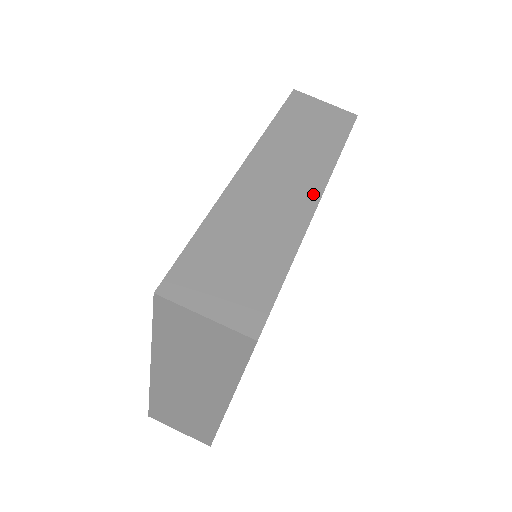
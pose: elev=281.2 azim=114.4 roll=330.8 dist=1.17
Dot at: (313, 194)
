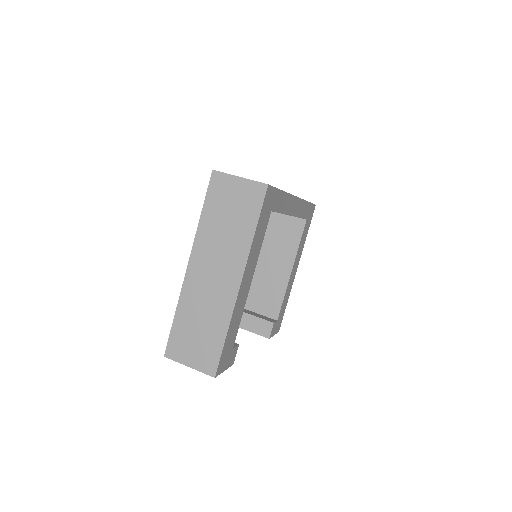
Dot at: occluded
